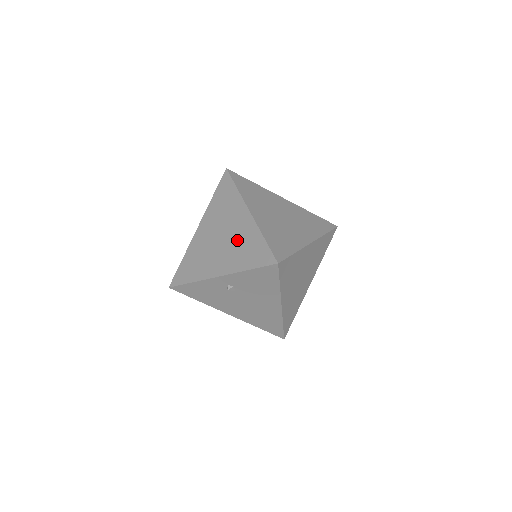
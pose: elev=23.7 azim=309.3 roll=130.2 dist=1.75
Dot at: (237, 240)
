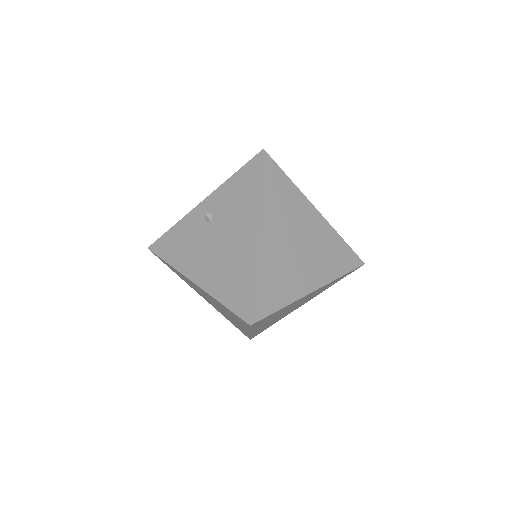
Dot at: occluded
